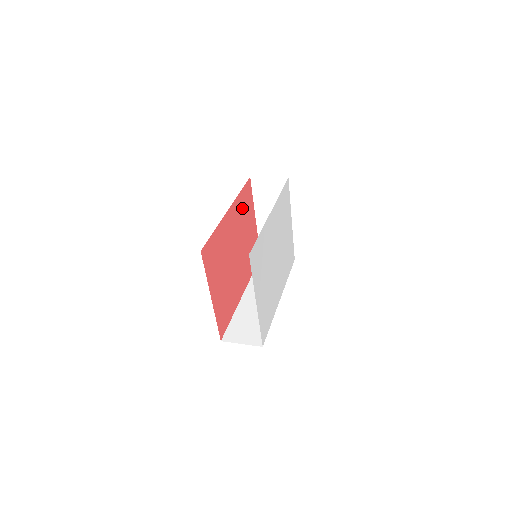
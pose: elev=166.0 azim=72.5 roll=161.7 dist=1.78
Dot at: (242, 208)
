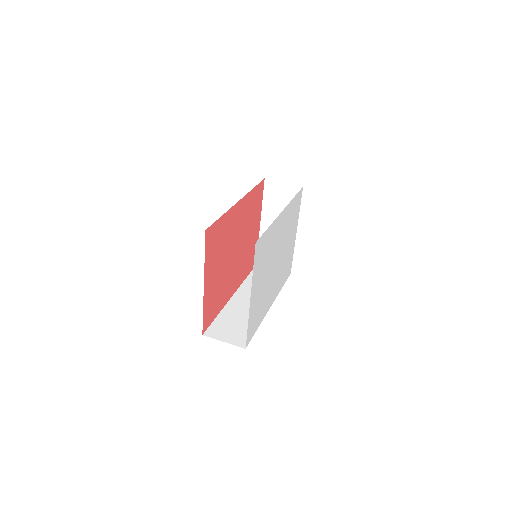
Dot at: (251, 206)
